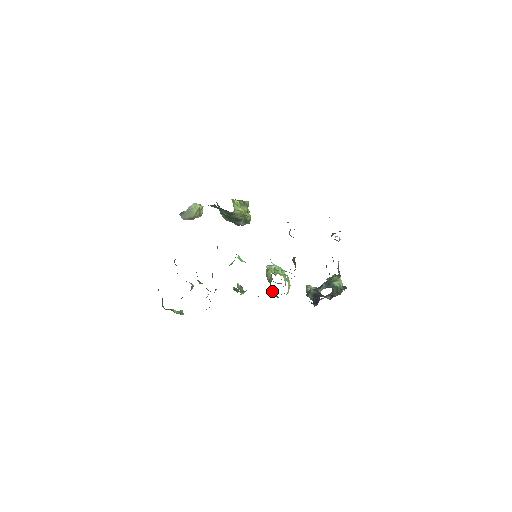
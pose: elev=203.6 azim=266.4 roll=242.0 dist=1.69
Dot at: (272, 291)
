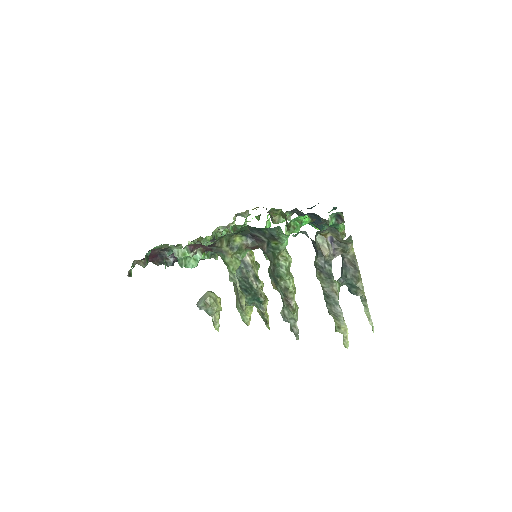
Dot at: (273, 272)
